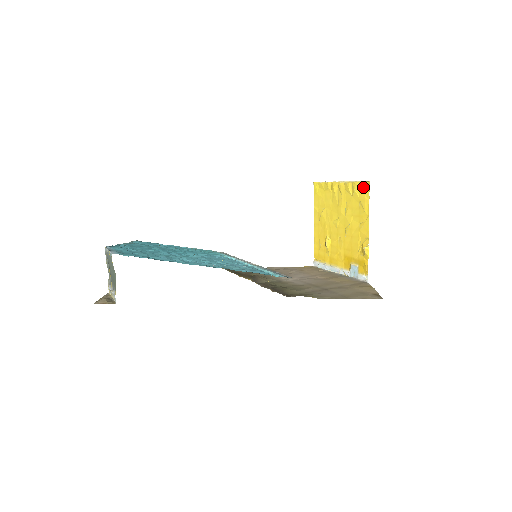
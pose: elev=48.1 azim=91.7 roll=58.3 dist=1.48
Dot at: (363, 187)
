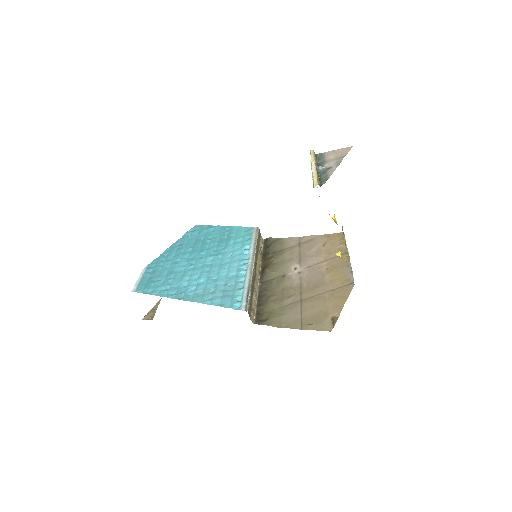
Dot at: occluded
